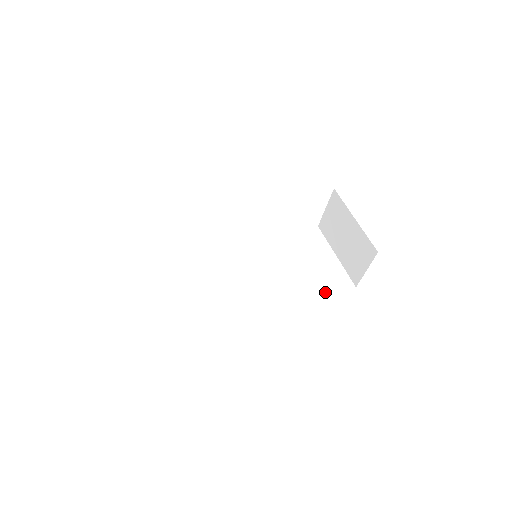
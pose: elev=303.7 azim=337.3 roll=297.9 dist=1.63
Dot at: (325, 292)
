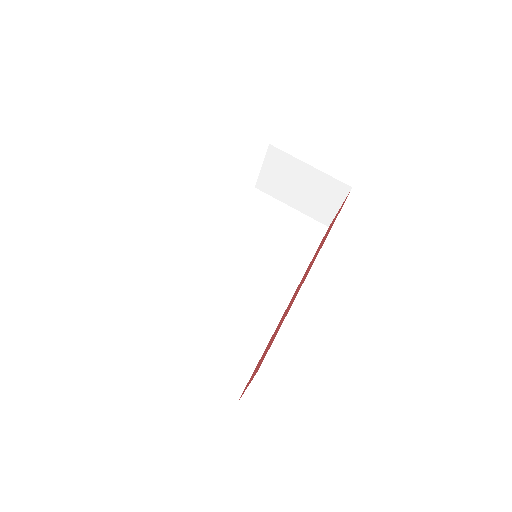
Dot at: (314, 248)
